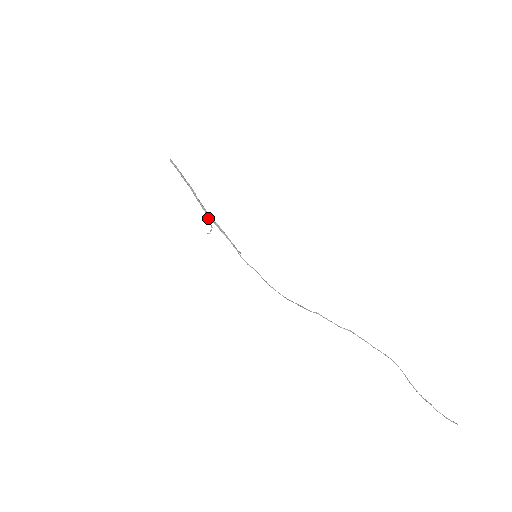
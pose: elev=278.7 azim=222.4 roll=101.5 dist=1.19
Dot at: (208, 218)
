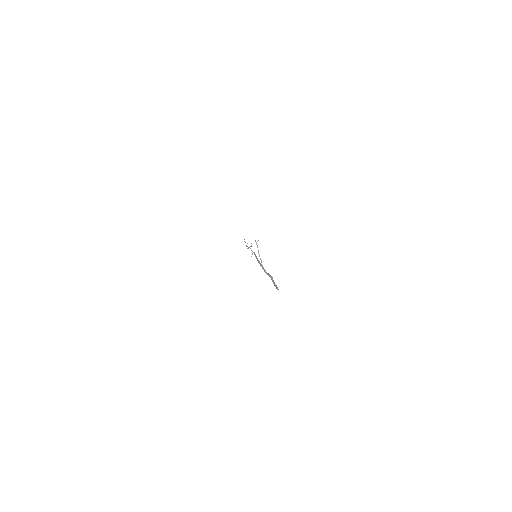
Dot at: (260, 259)
